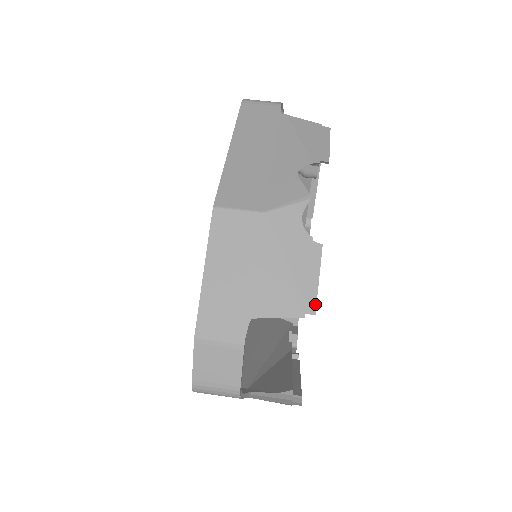
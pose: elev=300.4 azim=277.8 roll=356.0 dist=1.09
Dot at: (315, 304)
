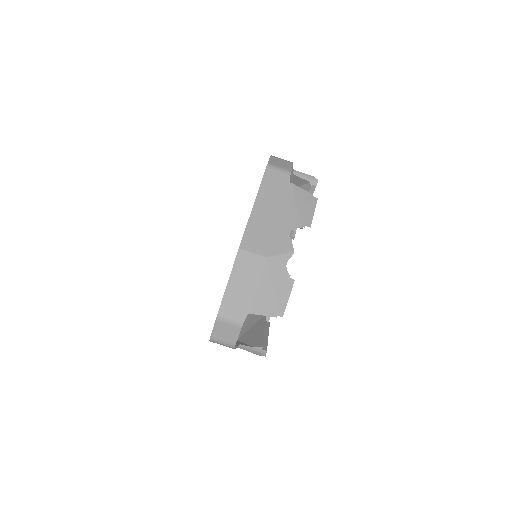
Dot at: (284, 311)
